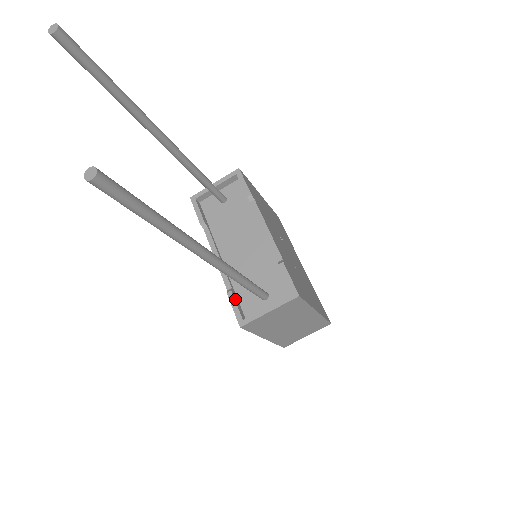
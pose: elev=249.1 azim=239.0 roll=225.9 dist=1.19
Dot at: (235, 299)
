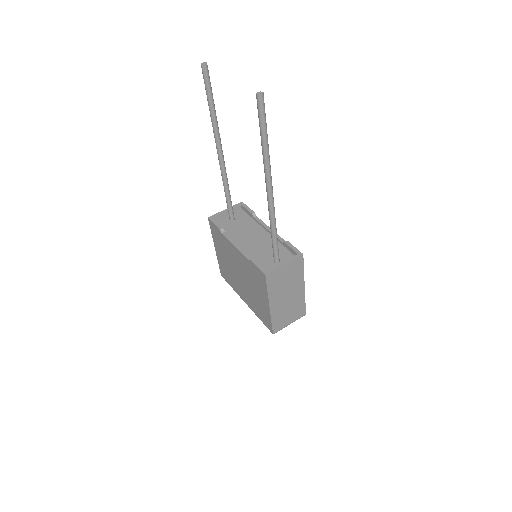
Dot at: (257, 263)
